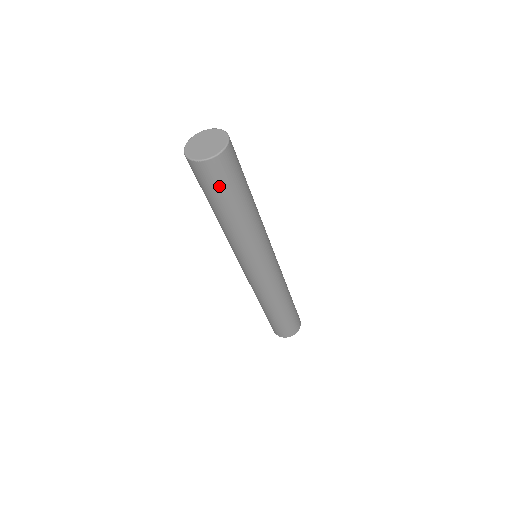
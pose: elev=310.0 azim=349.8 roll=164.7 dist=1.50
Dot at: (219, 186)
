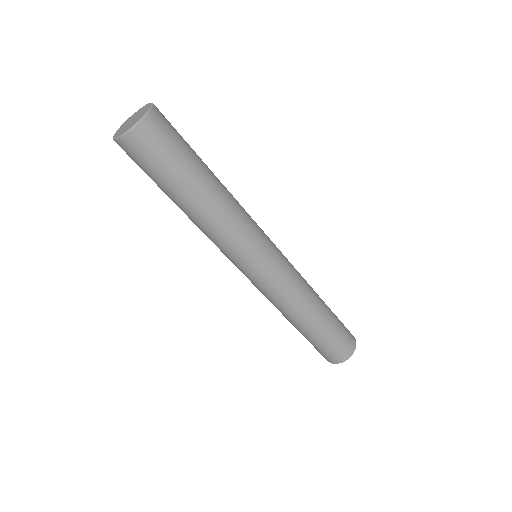
Dot at: (144, 169)
